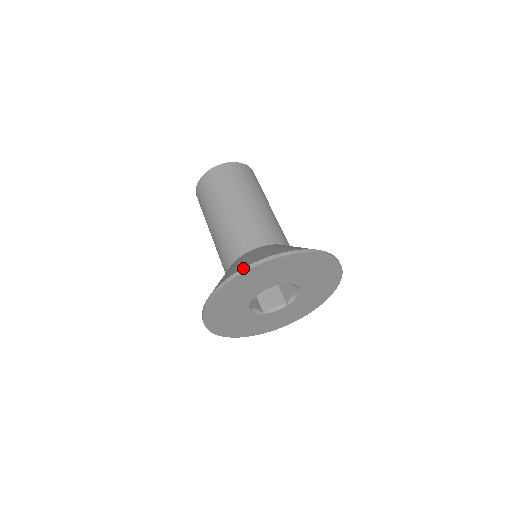
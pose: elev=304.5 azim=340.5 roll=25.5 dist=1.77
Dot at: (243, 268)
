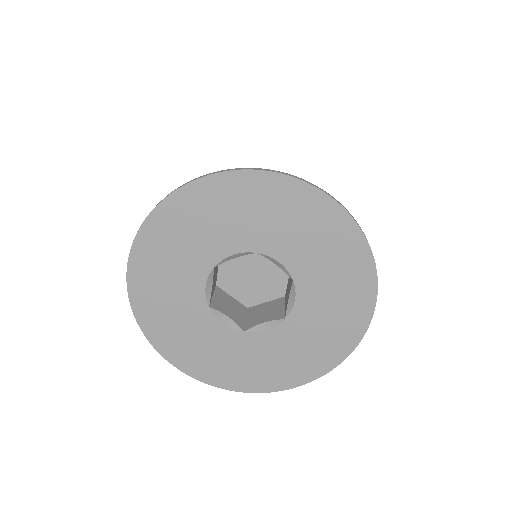
Dot at: occluded
